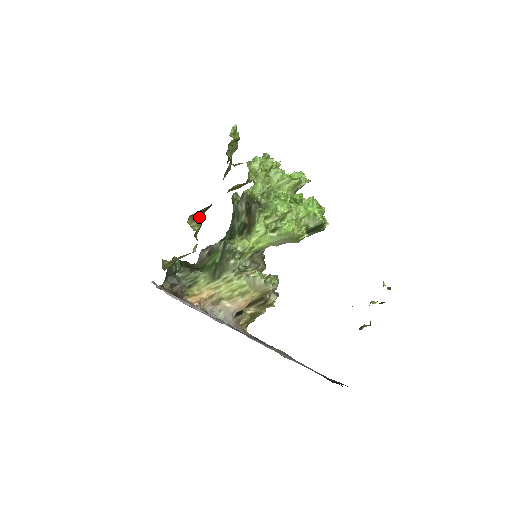
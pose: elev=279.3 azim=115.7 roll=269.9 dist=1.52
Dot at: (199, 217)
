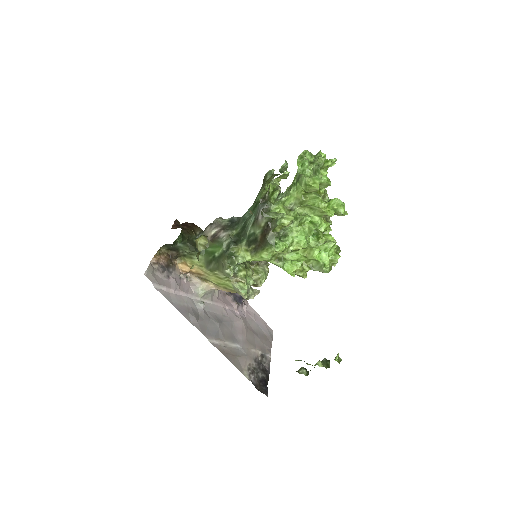
Dot at: occluded
